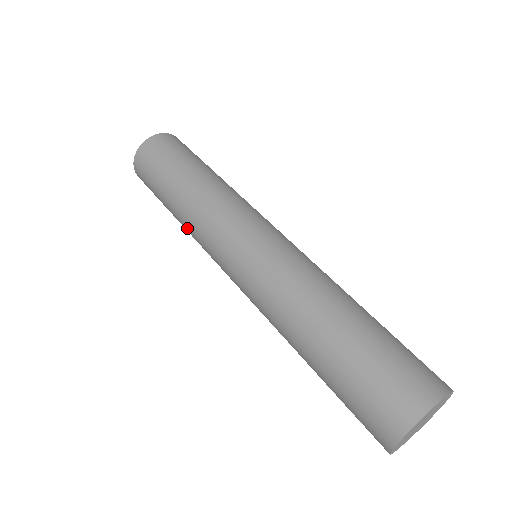
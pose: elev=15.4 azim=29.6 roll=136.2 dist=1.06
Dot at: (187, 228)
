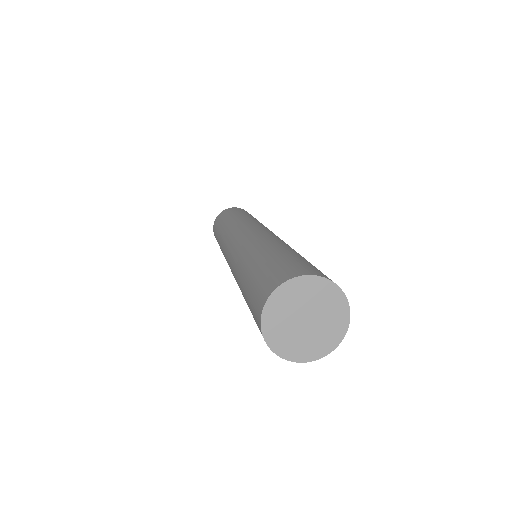
Dot at: occluded
